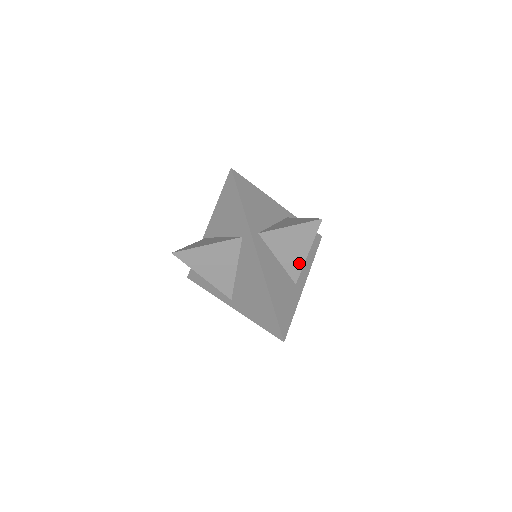
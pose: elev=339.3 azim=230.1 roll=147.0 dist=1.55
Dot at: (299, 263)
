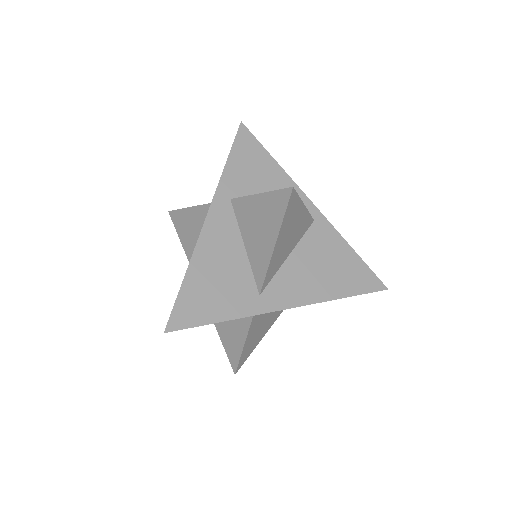
Dot at: (265, 259)
